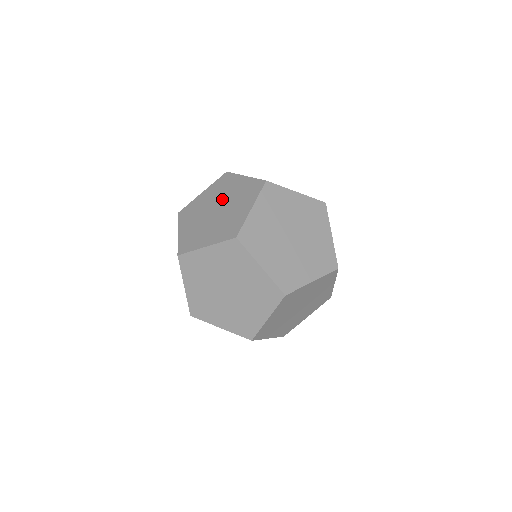
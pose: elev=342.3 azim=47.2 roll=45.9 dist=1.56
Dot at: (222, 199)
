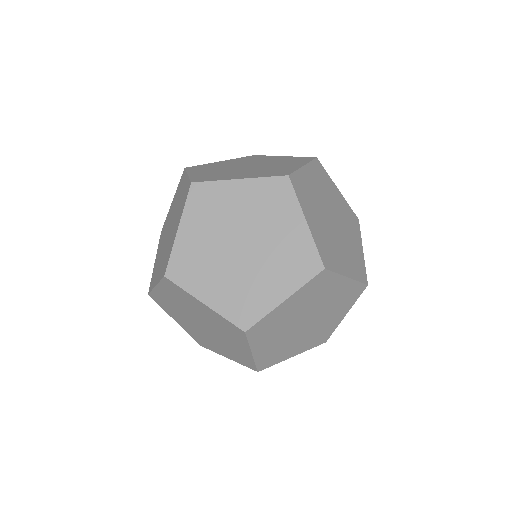
Dot at: (258, 233)
